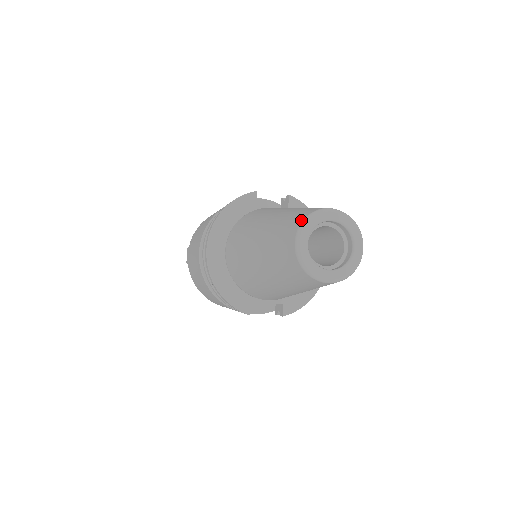
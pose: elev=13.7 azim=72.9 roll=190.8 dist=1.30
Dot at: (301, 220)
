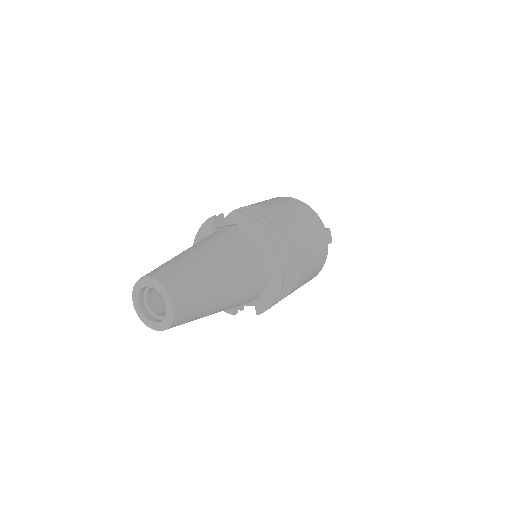
Dot at: occluded
